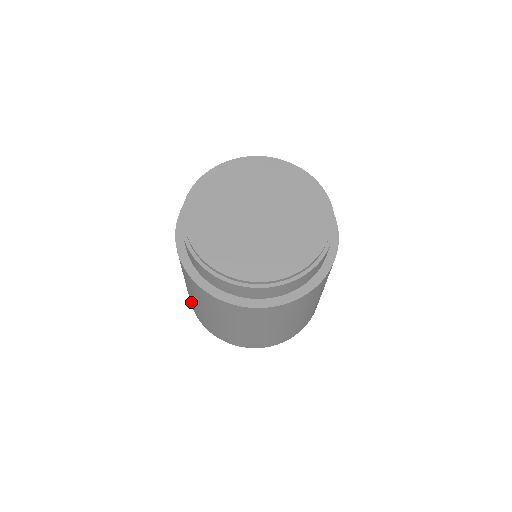
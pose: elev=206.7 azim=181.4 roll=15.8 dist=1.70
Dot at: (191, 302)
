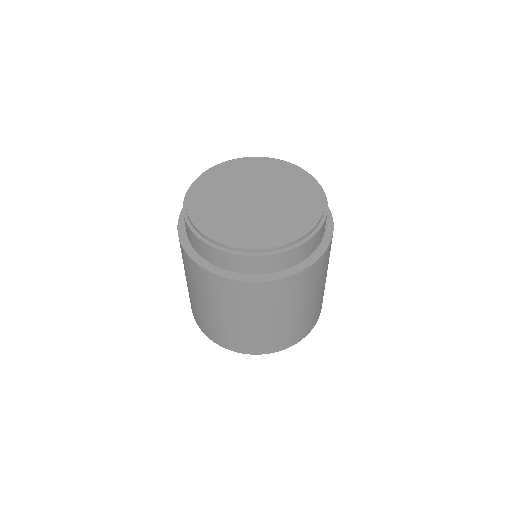
Dot at: occluded
